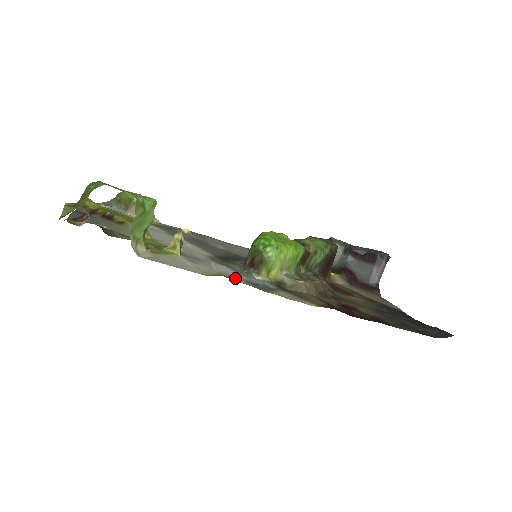
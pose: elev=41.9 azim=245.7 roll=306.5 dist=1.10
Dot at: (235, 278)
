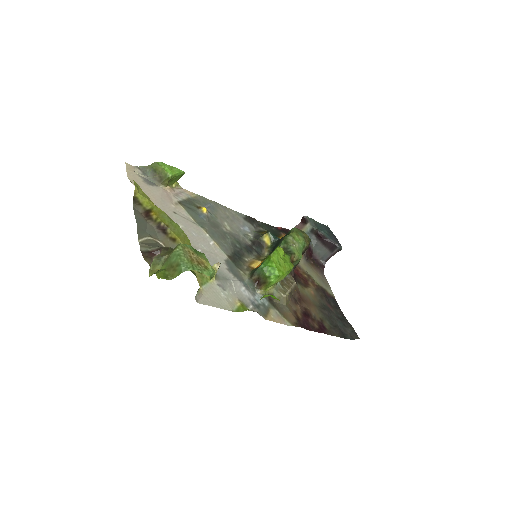
Dot at: (247, 302)
